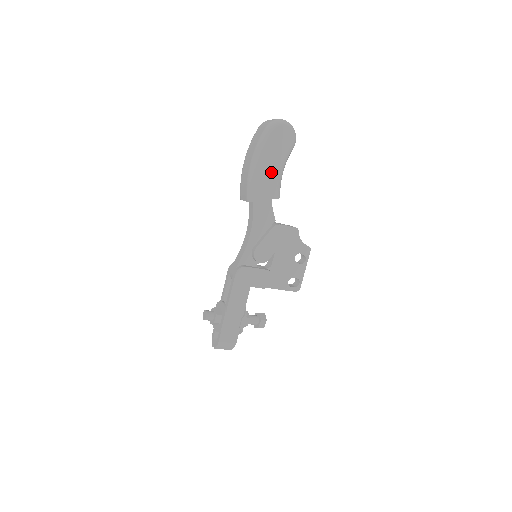
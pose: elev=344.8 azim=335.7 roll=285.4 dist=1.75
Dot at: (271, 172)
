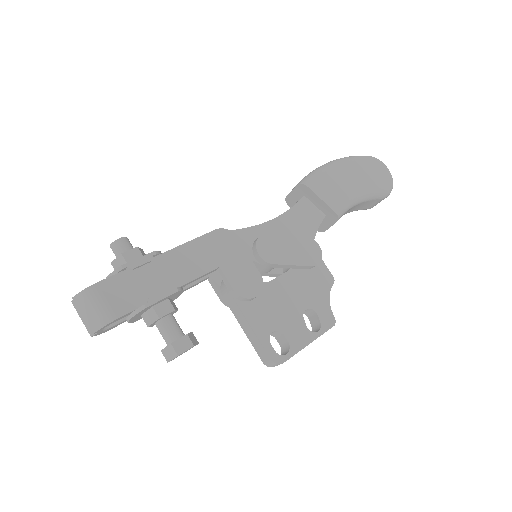
Dot at: (346, 185)
